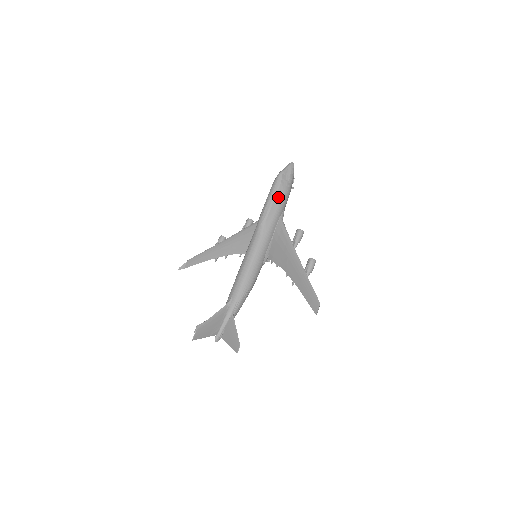
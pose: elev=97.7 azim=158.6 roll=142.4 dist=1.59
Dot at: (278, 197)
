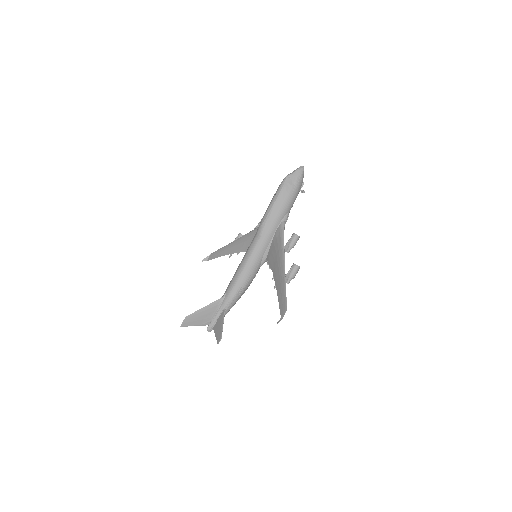
Dot at: (280, 200)
